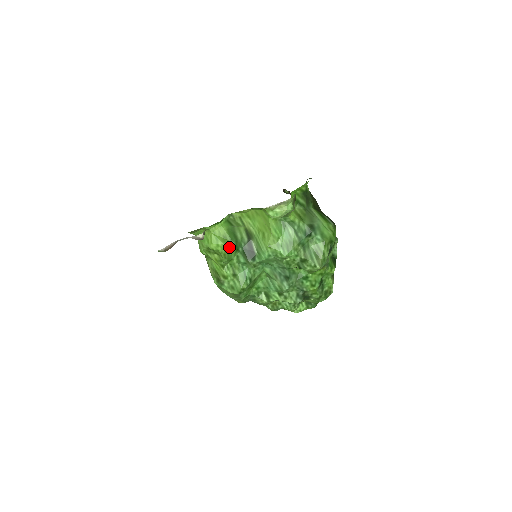
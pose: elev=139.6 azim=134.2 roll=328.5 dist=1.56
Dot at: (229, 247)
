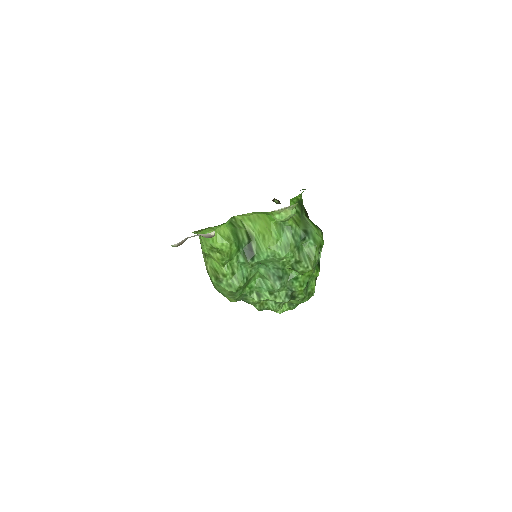
Dot at: (232, 247)
